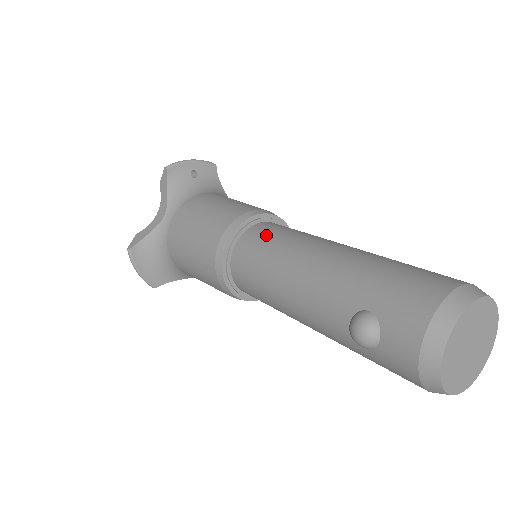
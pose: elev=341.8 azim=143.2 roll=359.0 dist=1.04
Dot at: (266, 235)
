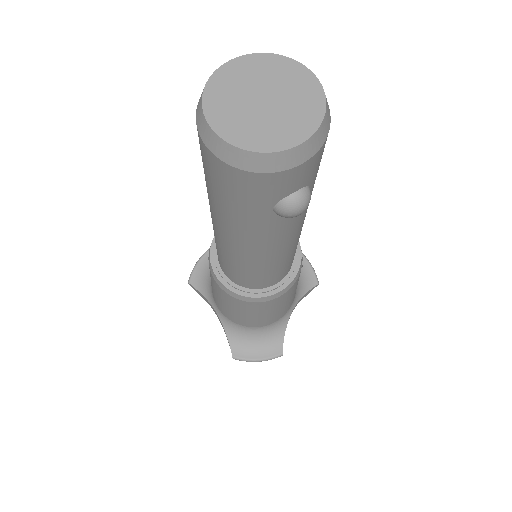
Dot at: occluded
